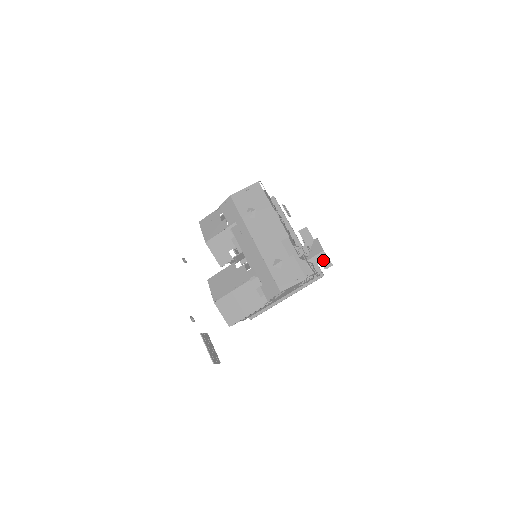
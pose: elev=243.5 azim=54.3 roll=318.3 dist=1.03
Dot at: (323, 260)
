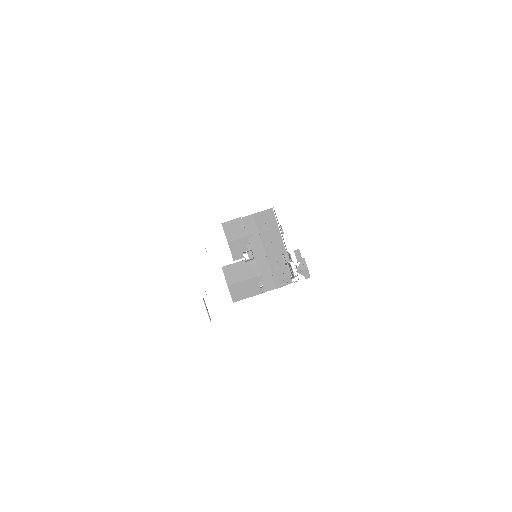
Dot at: (306, 273)
